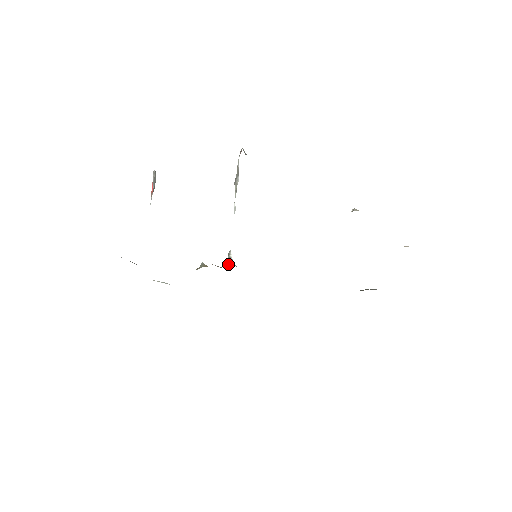
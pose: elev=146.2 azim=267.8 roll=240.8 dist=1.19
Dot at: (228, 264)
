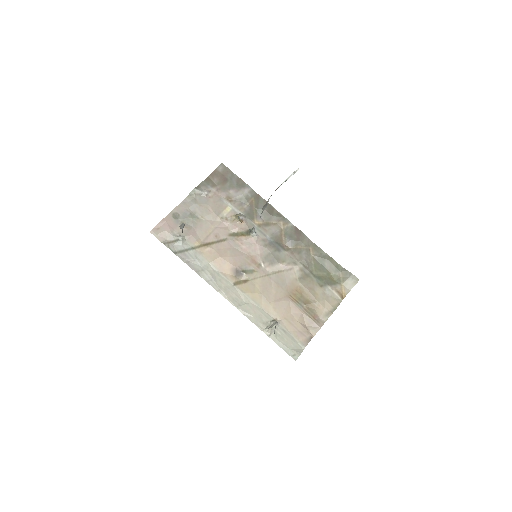
Dot at: (250, 234)
